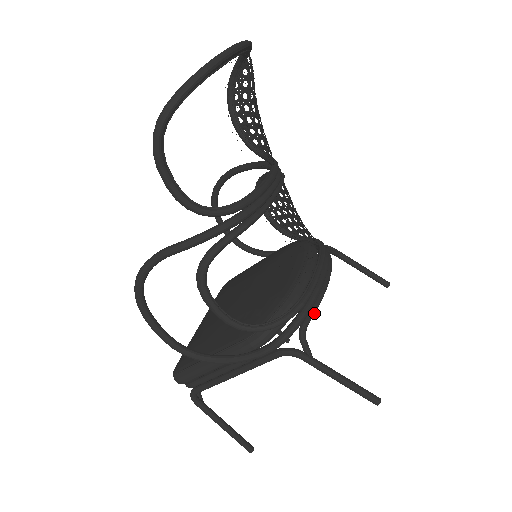
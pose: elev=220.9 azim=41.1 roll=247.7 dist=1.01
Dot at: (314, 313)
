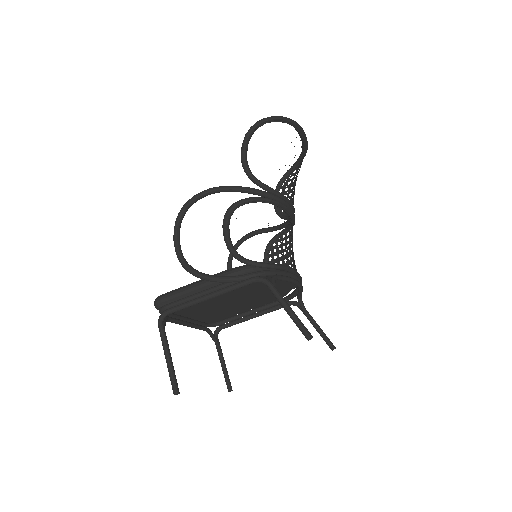
Dot at: (285, 279)
